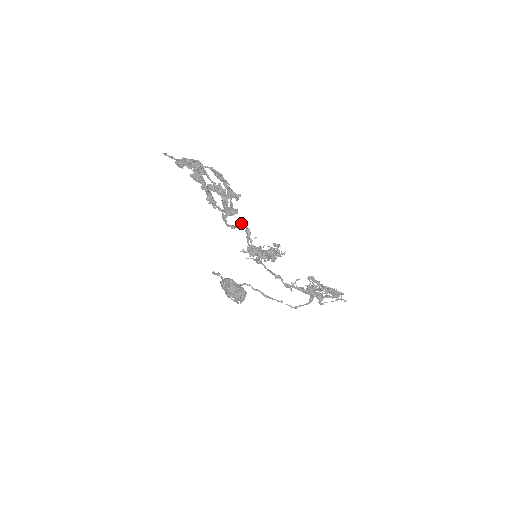
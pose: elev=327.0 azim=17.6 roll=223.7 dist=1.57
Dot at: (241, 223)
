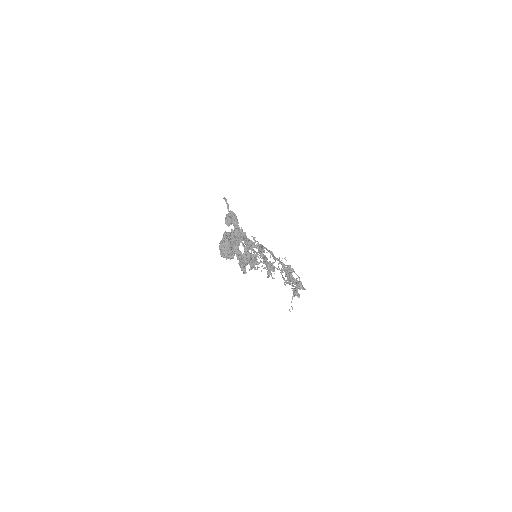
Dot at: (257, 247)
